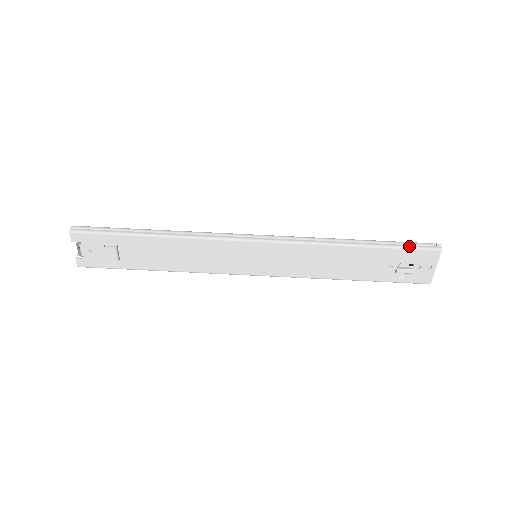
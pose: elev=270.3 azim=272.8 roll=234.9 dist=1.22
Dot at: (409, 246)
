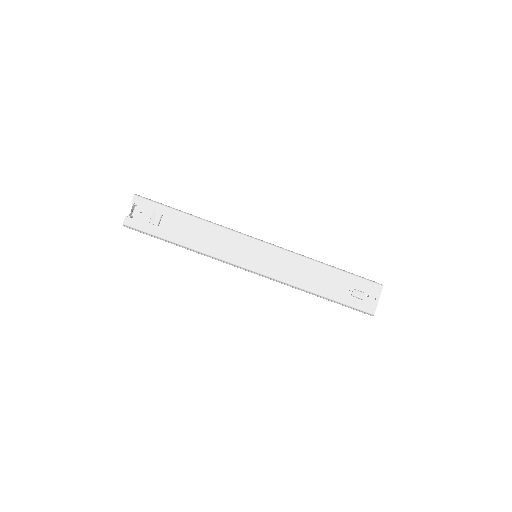
Dot at: (362, 277)
